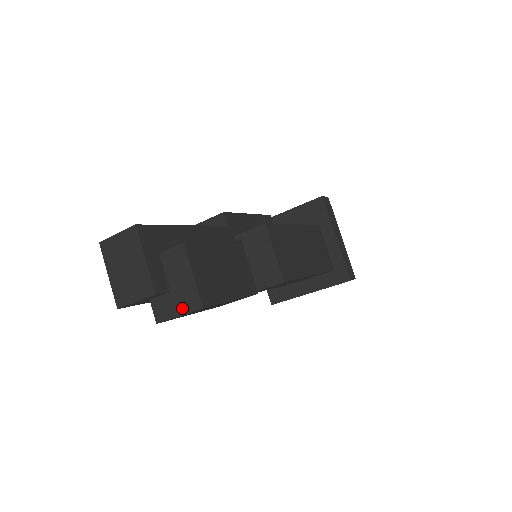
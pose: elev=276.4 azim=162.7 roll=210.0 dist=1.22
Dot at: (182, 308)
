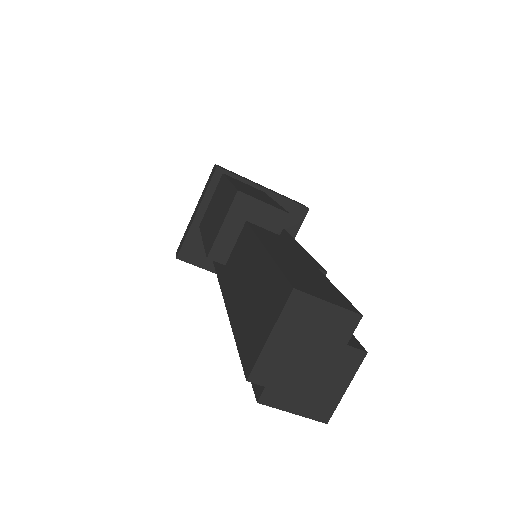
Dot at: (305, 409)
